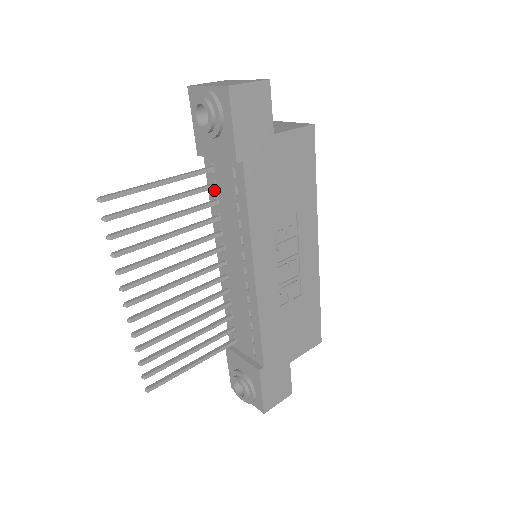
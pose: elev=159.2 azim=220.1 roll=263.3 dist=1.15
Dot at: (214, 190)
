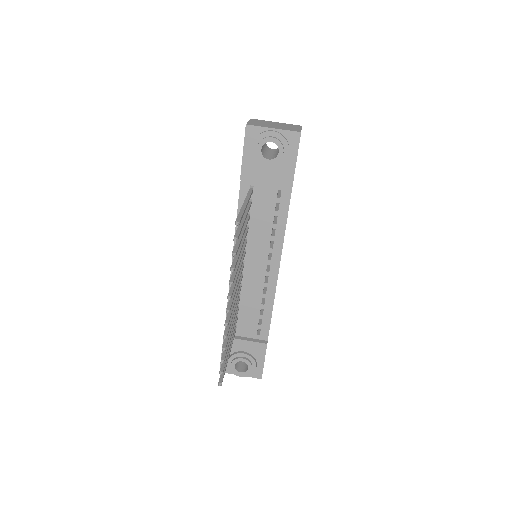
Dot at: occluded
